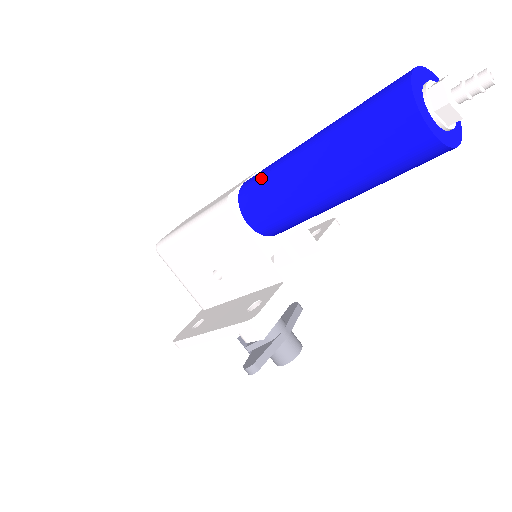
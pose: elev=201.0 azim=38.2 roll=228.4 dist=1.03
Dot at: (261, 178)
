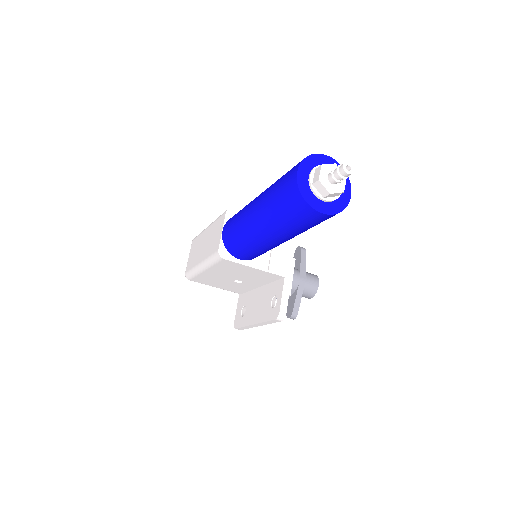
Dot at: (233, 236)
